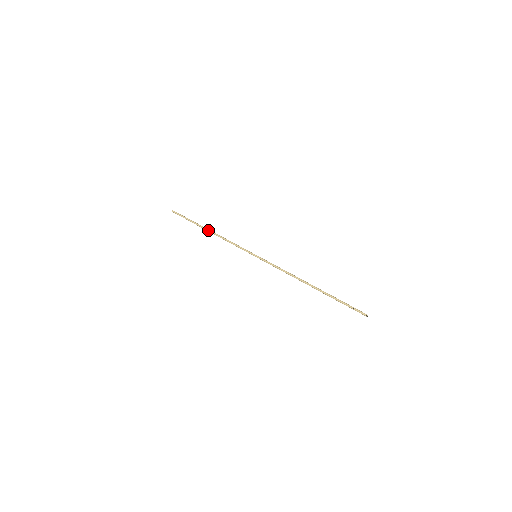
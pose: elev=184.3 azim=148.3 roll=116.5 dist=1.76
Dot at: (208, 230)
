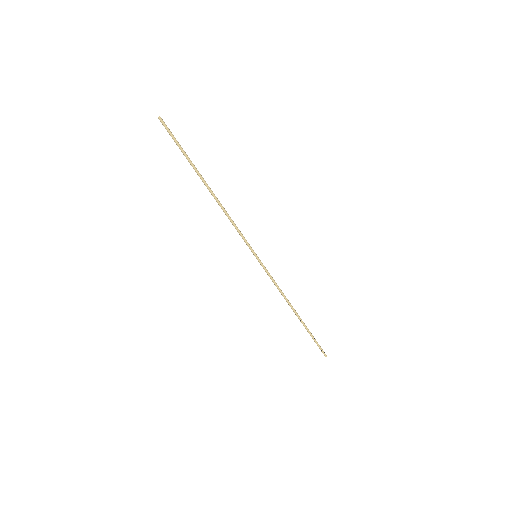
Dot at: (209, 188)
